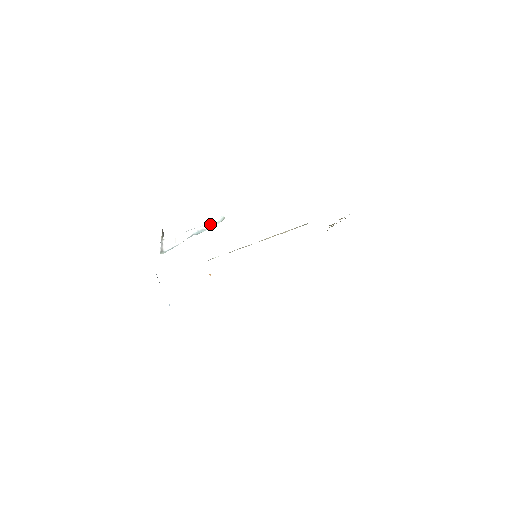
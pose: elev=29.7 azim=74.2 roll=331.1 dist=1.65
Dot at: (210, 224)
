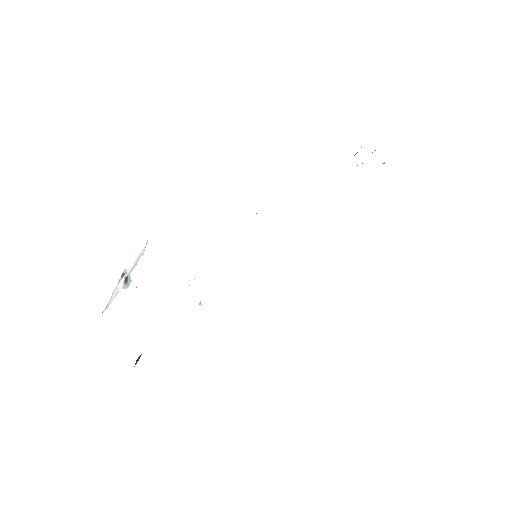
Dot at: (139, 256)
